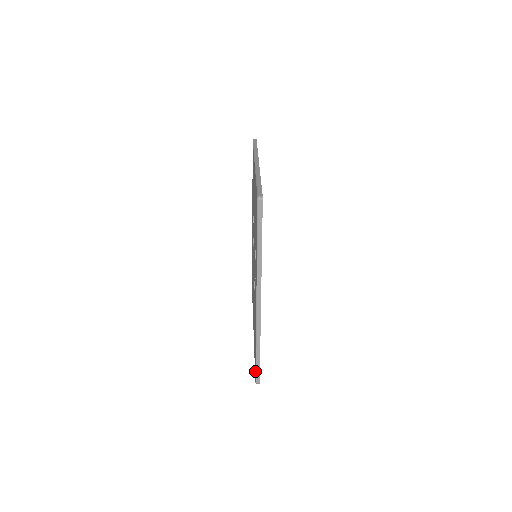
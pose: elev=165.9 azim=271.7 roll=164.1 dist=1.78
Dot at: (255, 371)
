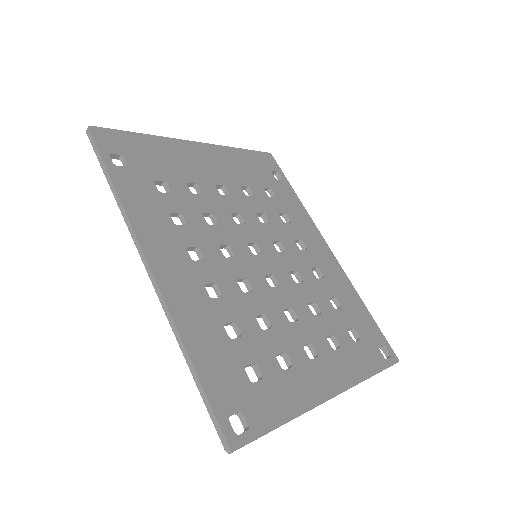
Dot at: occluded
